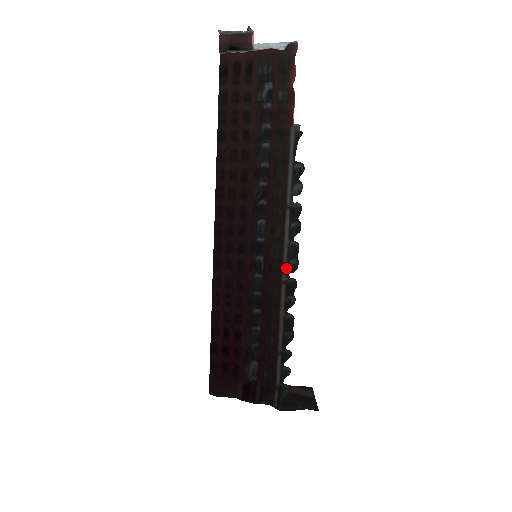
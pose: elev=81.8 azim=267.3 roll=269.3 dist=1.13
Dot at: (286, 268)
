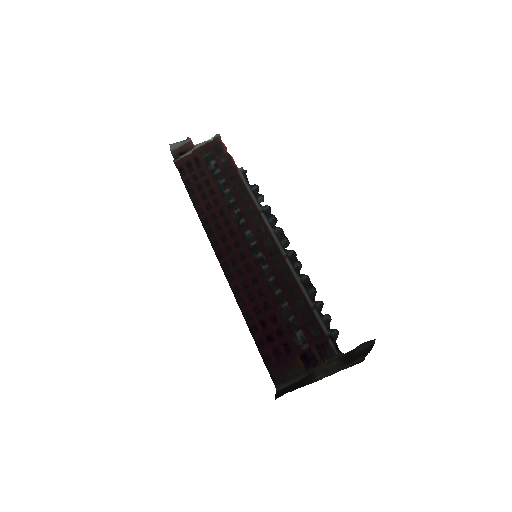
Dot at: (281, 247)
